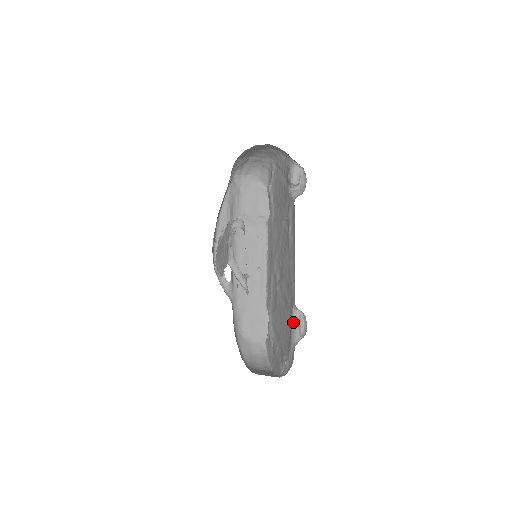
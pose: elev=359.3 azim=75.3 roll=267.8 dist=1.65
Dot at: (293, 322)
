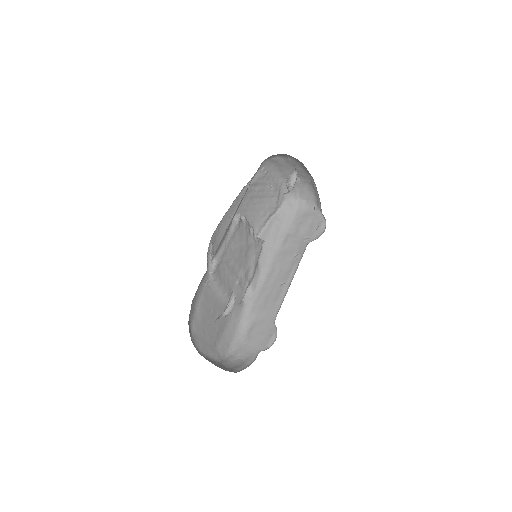
Dot at: (227, 304)
